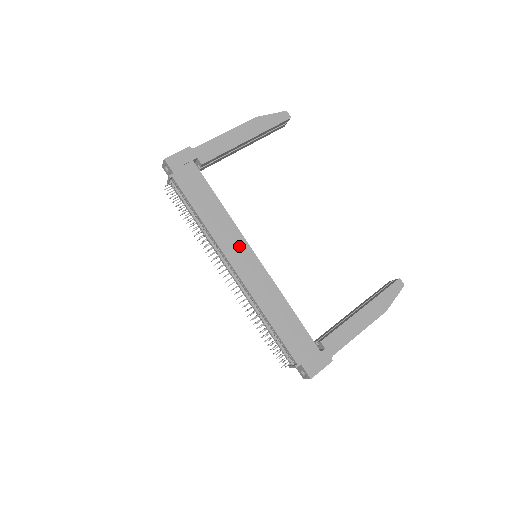
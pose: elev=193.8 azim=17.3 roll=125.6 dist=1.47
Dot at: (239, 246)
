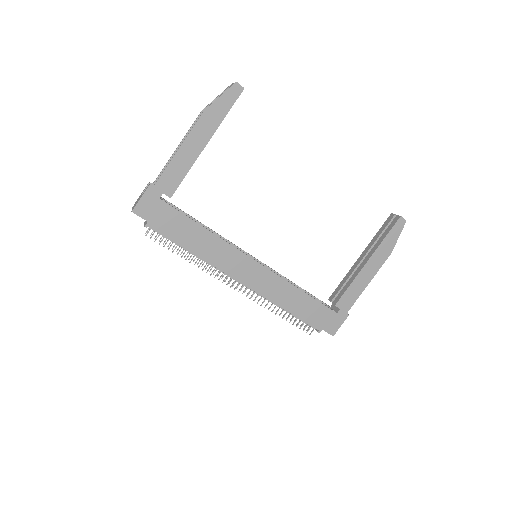
Dot at: (238, 260)
